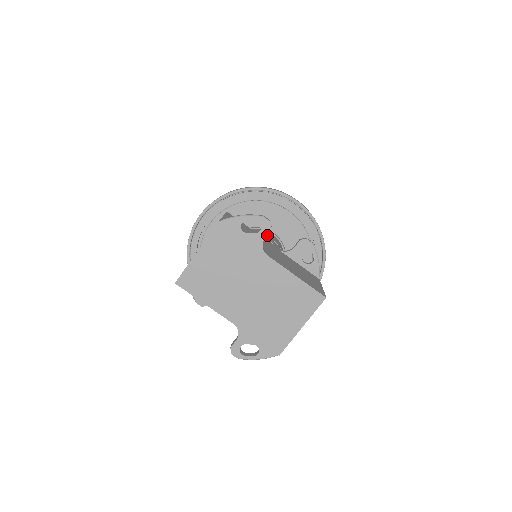
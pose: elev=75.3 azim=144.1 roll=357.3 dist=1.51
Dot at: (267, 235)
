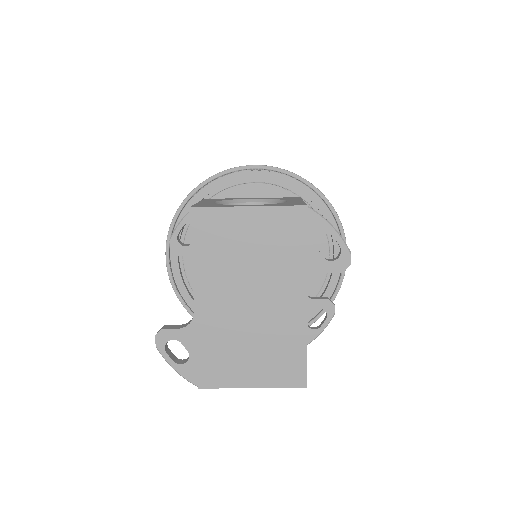
Dot at: occluded
